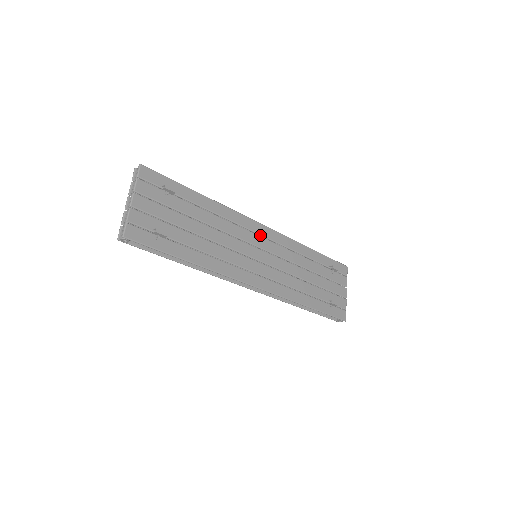
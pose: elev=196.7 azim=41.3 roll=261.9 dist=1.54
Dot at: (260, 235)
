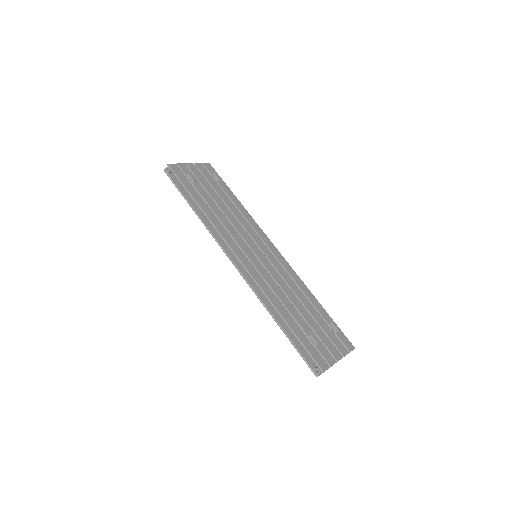
Dot at: (269, 249)
